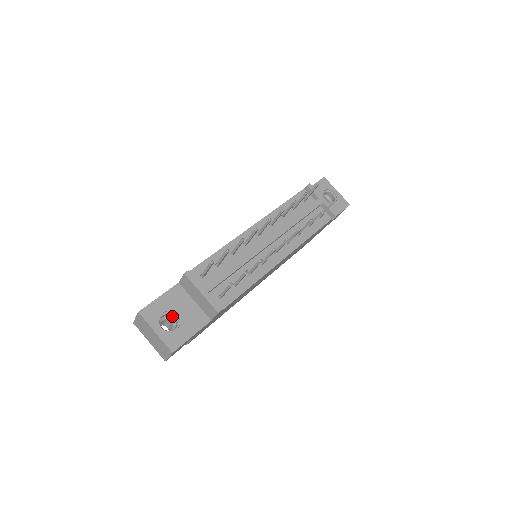
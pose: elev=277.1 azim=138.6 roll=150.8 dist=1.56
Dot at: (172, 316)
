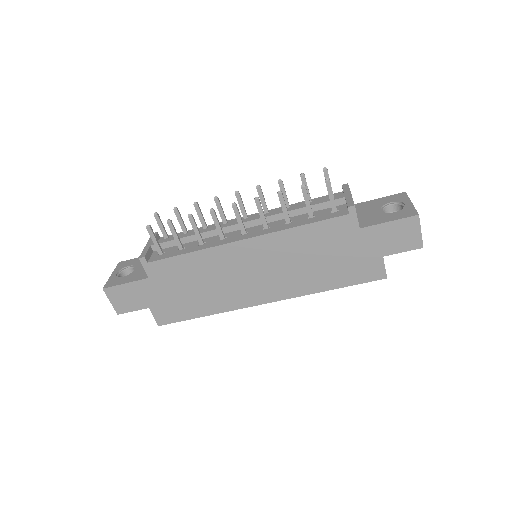
Dot at: occluded
